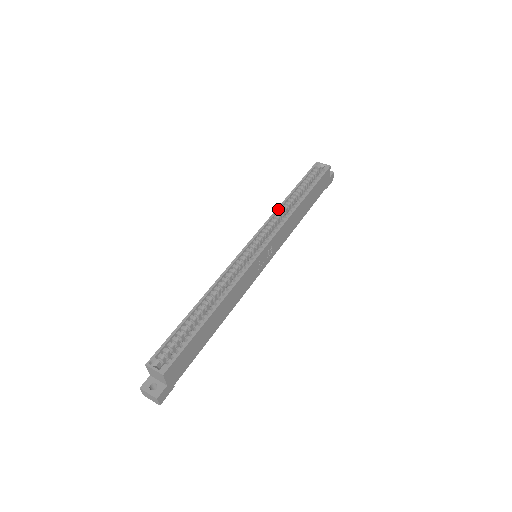
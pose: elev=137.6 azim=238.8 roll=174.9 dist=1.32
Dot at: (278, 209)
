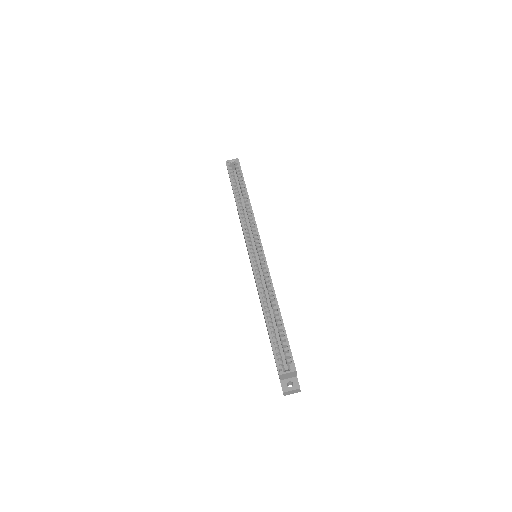
Dot at: (240, 214)
